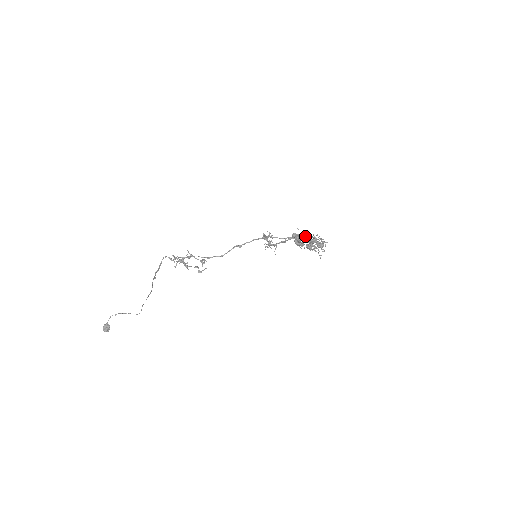
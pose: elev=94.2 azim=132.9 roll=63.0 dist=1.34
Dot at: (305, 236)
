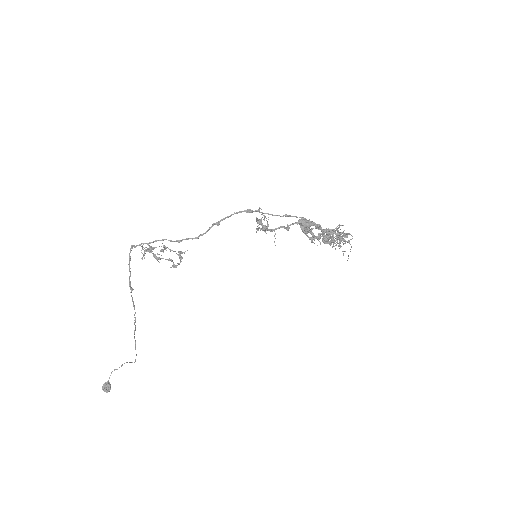
Dot at: occluded
